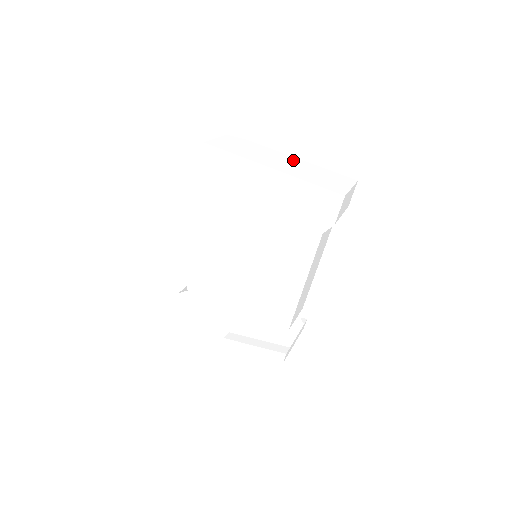
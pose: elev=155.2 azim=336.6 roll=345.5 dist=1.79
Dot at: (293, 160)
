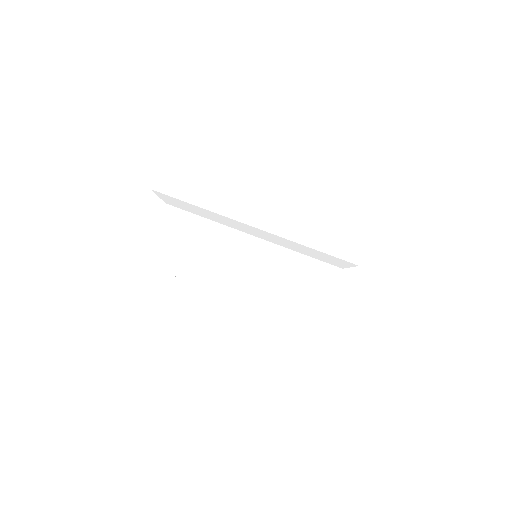
Dot at: (289, 151)
